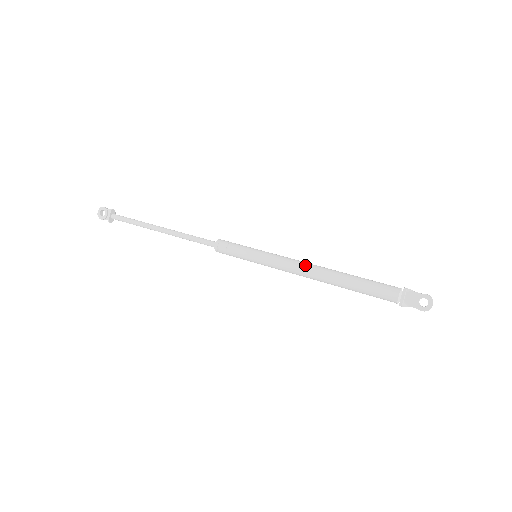
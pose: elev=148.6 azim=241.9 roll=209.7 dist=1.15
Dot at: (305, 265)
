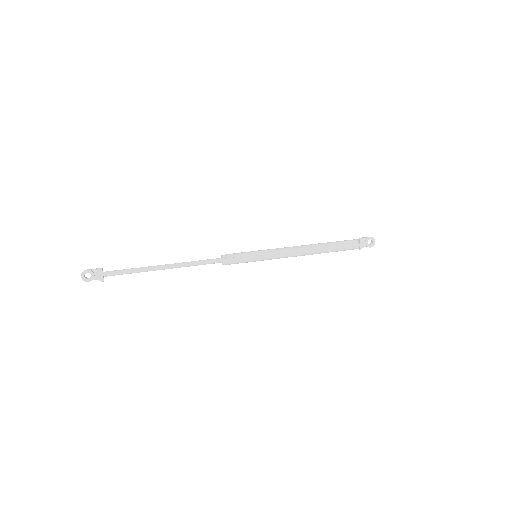
Dot at: (297, 249)
